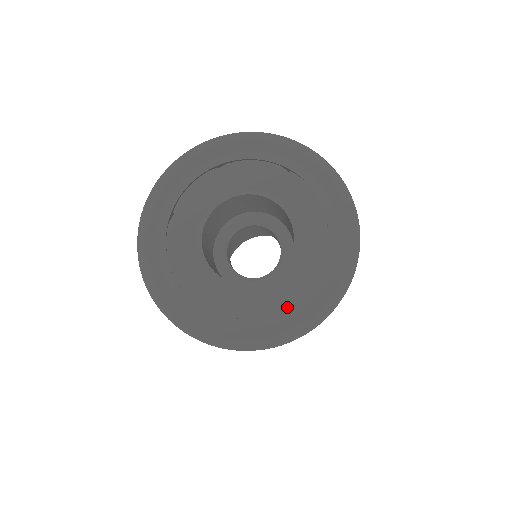
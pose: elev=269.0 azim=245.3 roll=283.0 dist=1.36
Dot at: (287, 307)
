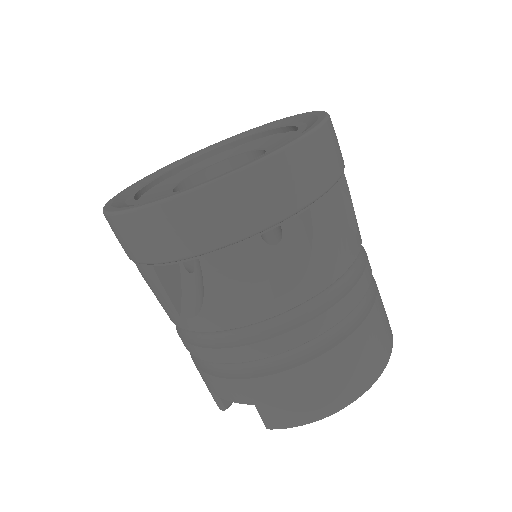
Dot at: occluded
